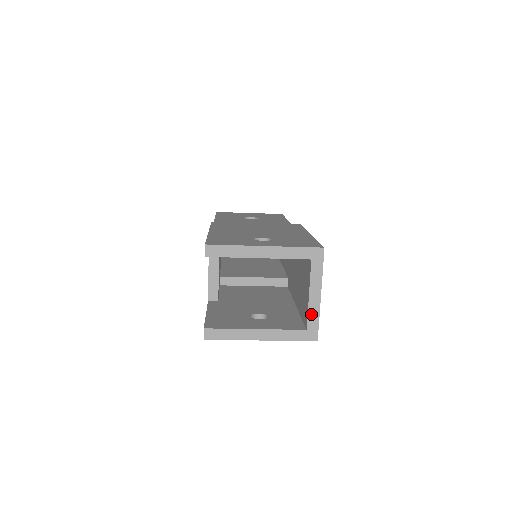
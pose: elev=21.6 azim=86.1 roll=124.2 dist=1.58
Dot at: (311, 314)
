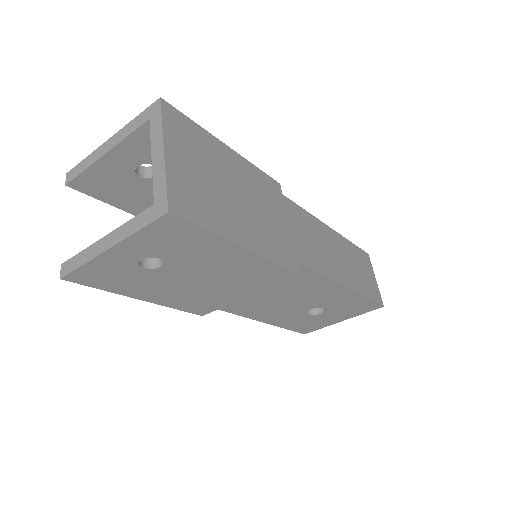
Dot at: (157, 180)
